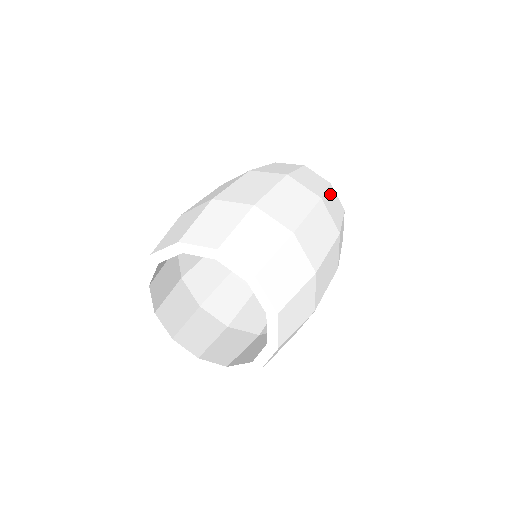
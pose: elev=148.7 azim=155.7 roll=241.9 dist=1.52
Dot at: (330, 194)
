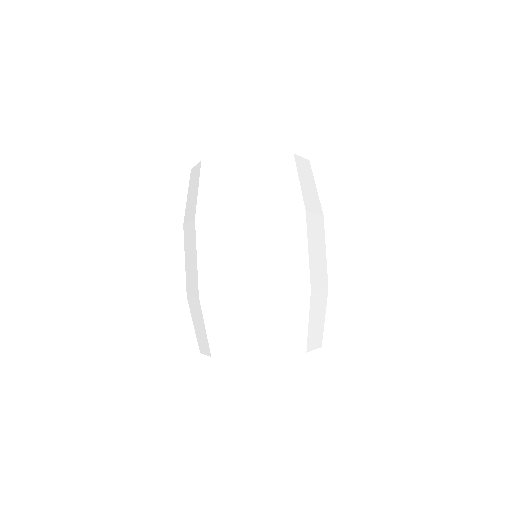
Dot at: occluded
